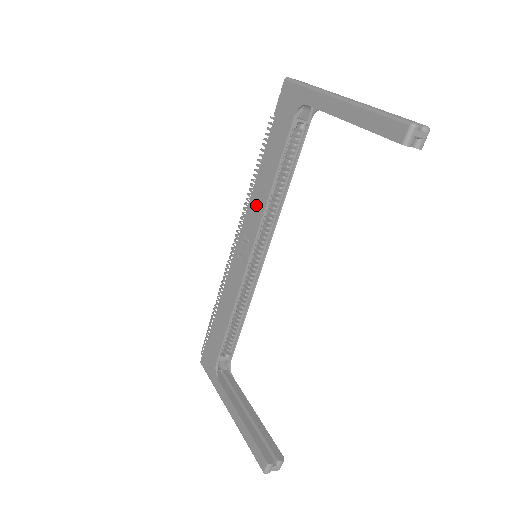
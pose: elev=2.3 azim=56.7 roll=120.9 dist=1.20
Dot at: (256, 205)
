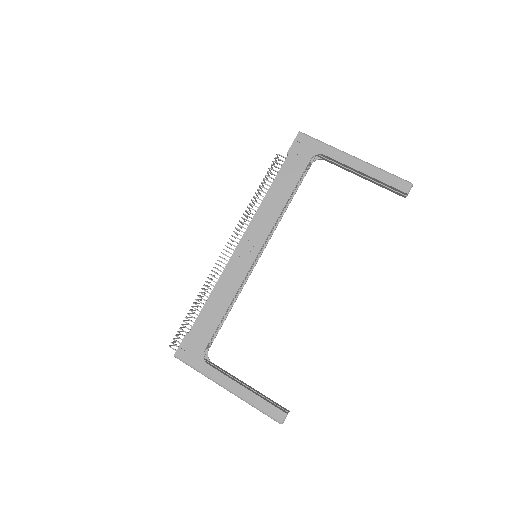
Dot at: (266, 216)
